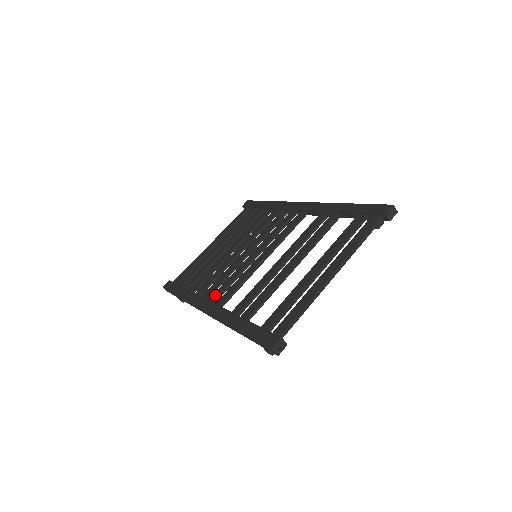
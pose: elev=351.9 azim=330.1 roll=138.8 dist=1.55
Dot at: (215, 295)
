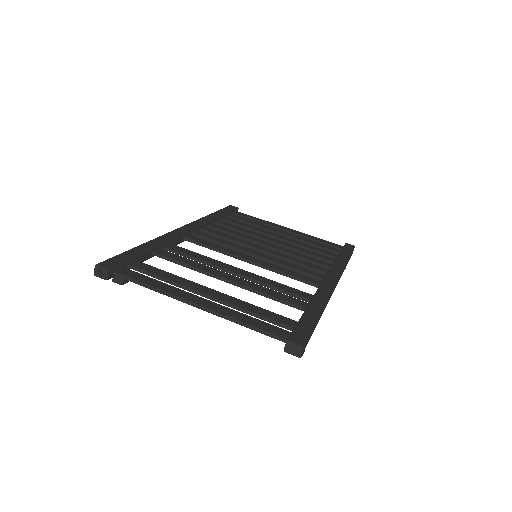
Dot at: (202, 233)
